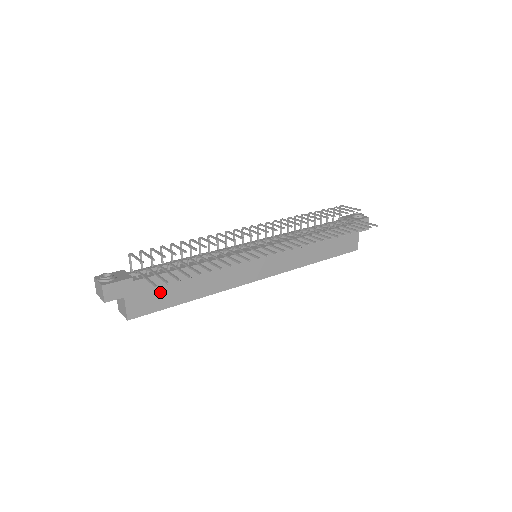
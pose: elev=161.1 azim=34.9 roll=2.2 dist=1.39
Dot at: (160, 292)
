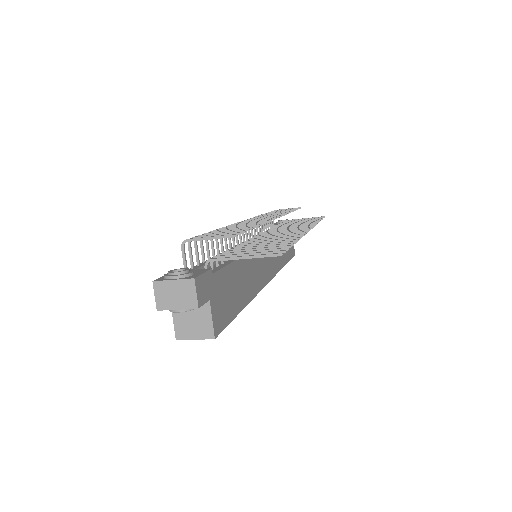
Dot at: (228, 293)
